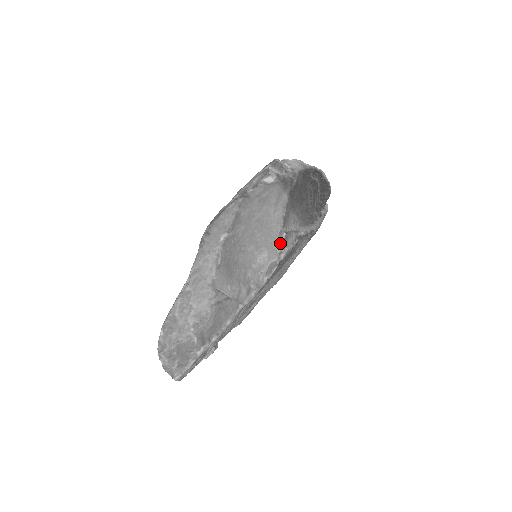
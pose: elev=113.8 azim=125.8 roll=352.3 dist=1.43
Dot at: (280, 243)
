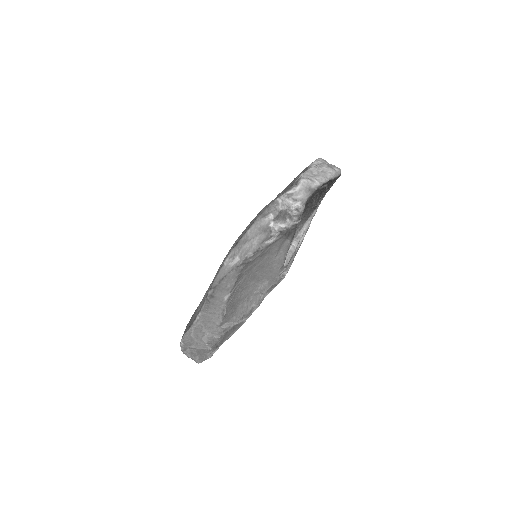
Dot at: (280, 274)
